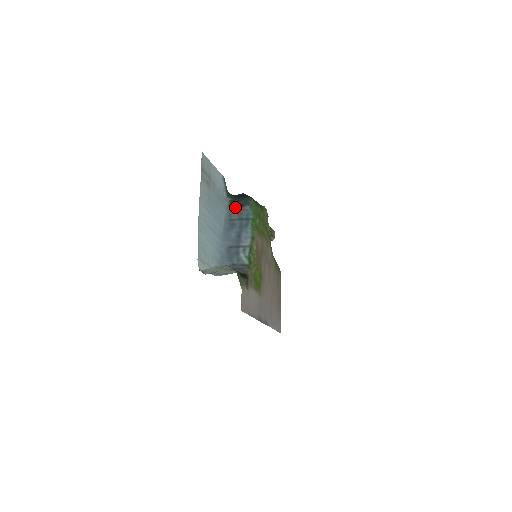
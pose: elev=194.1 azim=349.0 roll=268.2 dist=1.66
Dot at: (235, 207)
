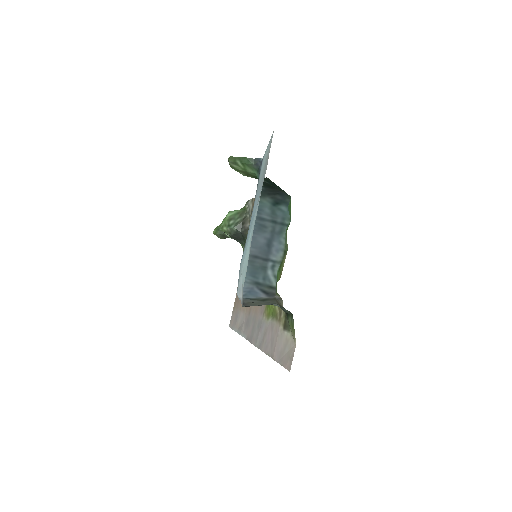
Dot at: (267, 202)
